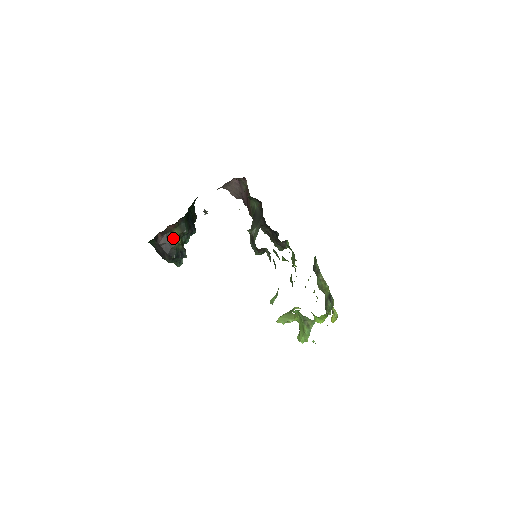
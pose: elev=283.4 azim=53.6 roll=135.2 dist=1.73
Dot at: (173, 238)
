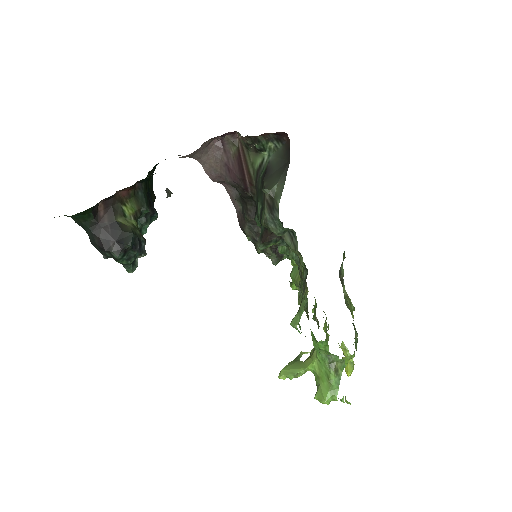
Dot at: (125, 215)
